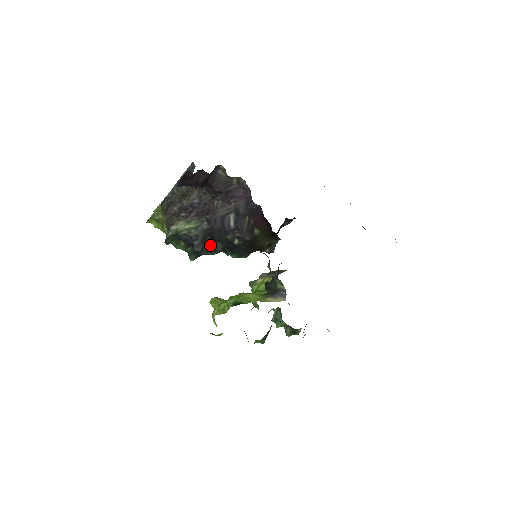
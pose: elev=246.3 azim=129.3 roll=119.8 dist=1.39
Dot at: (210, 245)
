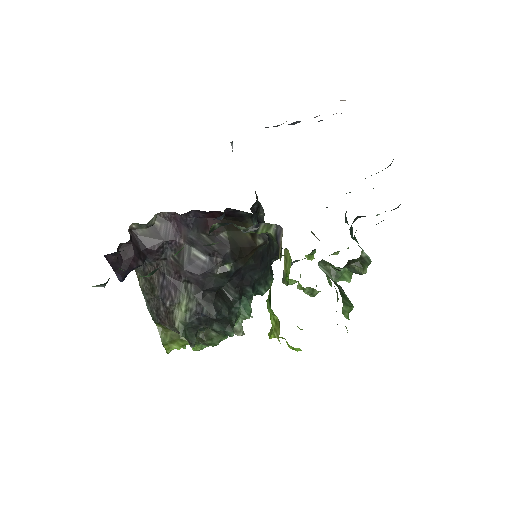
Dot at: (221, 300)
